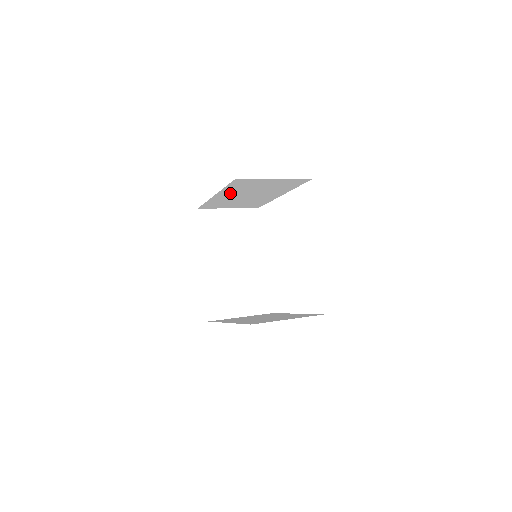
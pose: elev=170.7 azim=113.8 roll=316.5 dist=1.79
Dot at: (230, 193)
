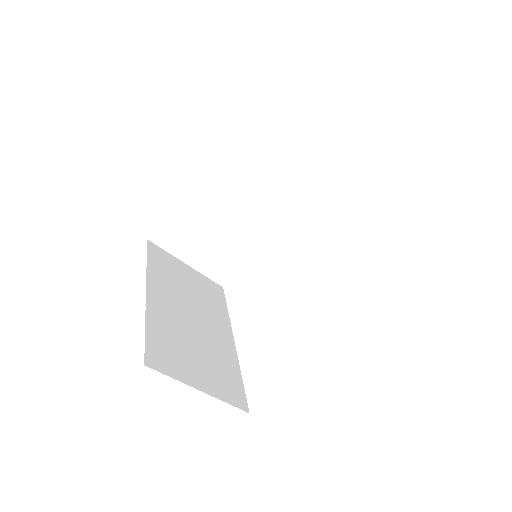
Dot at: (224, 183)
